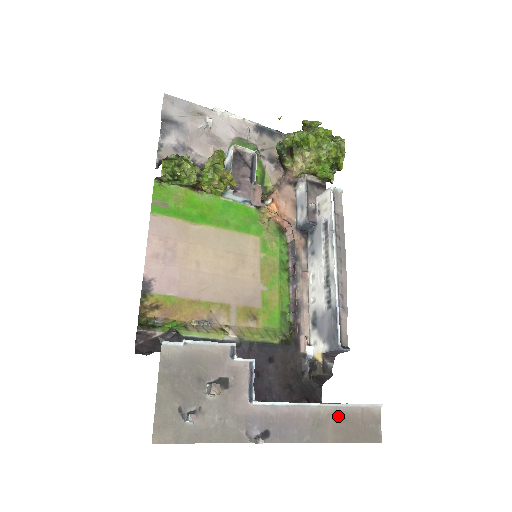
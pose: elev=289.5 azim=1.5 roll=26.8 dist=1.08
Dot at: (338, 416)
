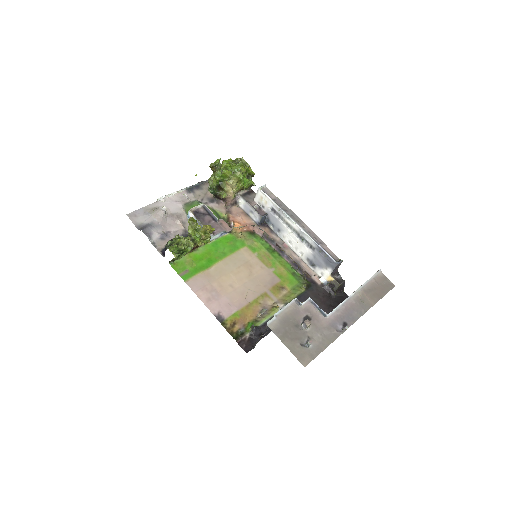
Dot at: (367, 291)
